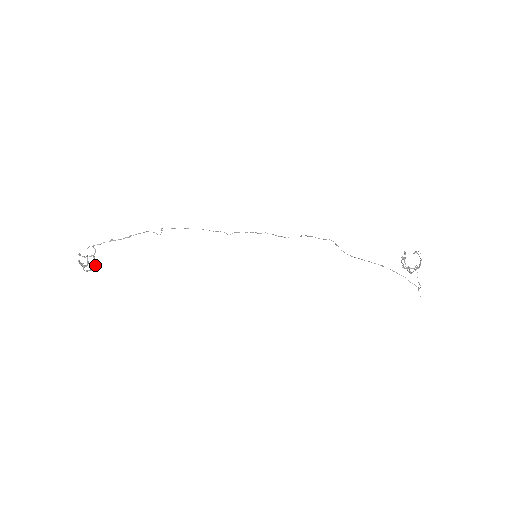
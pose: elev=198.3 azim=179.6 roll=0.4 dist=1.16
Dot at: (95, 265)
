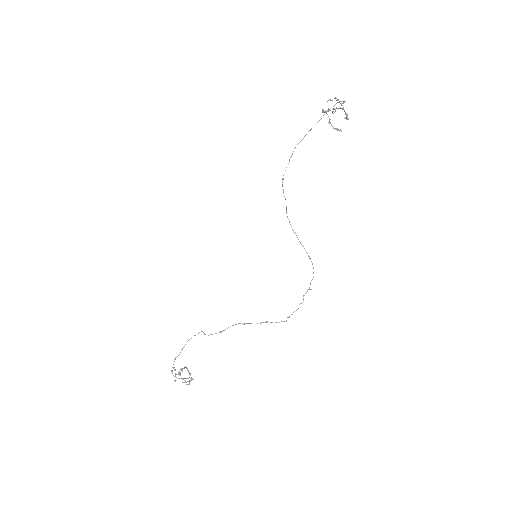
Dot at: occluded
